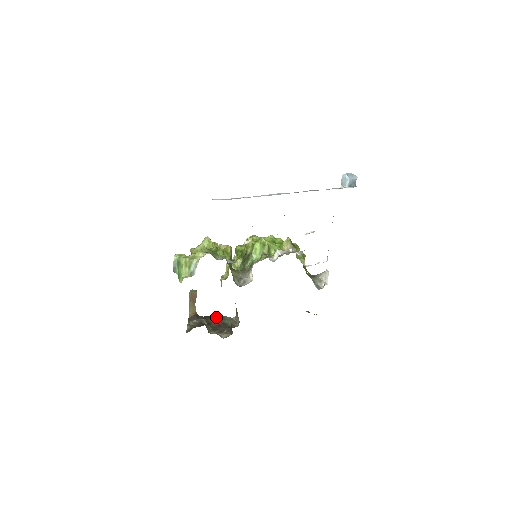
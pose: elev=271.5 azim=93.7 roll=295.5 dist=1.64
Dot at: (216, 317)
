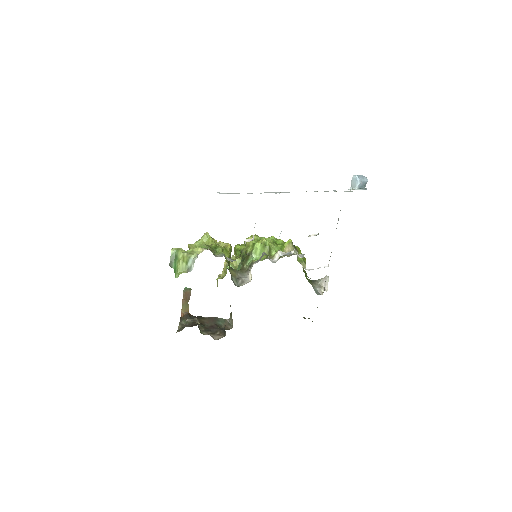
Dot at: (209, 318)
